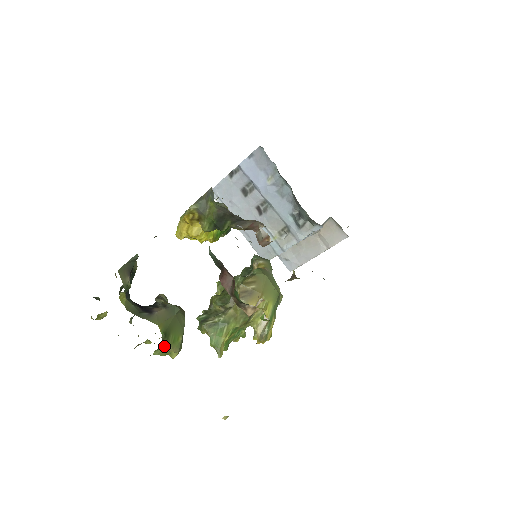
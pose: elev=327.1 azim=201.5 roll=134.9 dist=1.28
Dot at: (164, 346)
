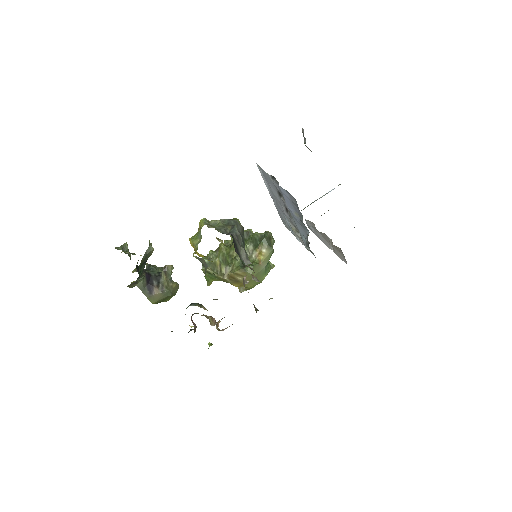
Dot at: occluded
